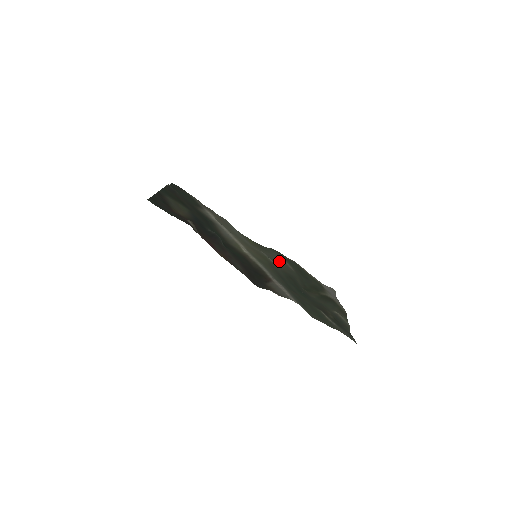
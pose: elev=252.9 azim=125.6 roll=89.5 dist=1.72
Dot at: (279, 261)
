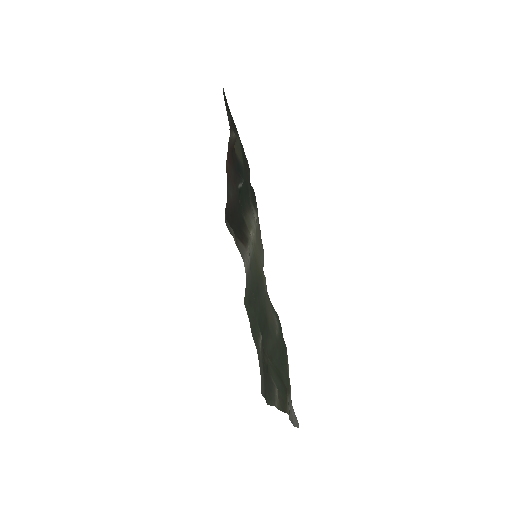
Dot at: (272, 314)
